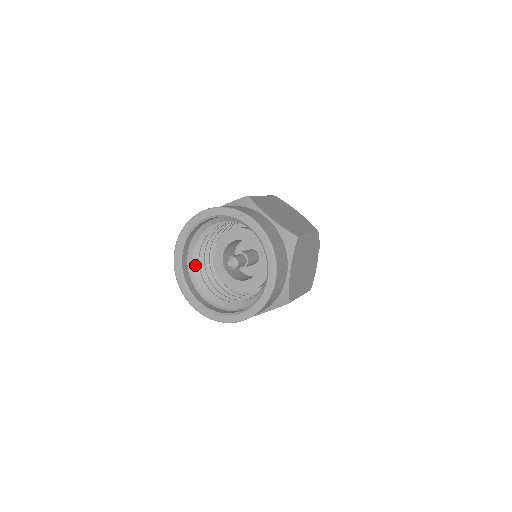
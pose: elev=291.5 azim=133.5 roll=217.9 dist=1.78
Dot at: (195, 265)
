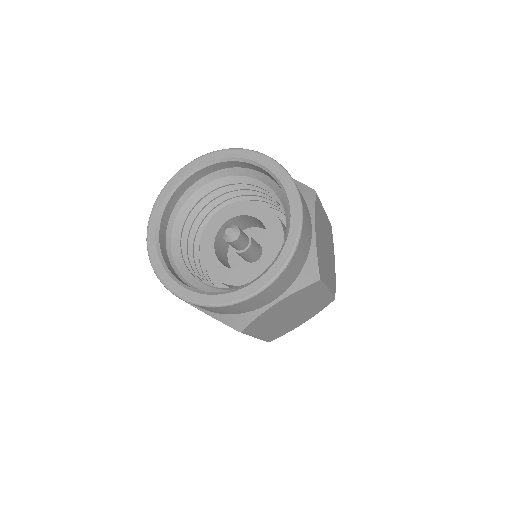
Dot at: (194, 198)
